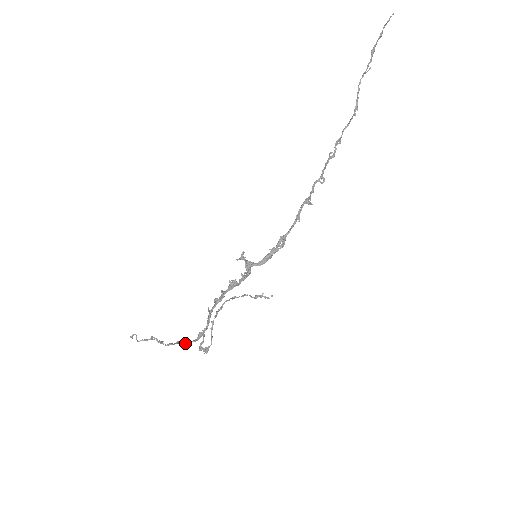
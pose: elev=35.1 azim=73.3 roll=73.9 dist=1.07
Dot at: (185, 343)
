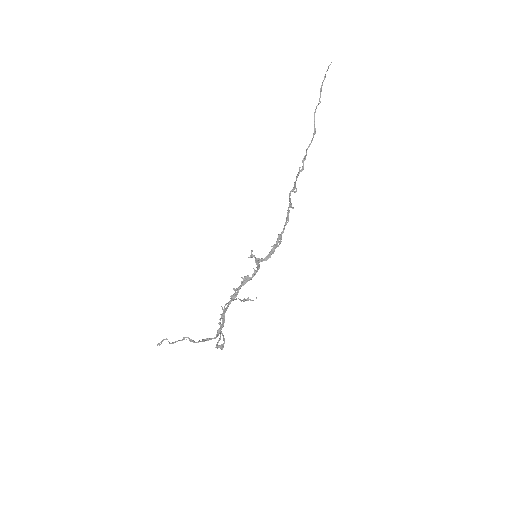
Dot at: occluded
